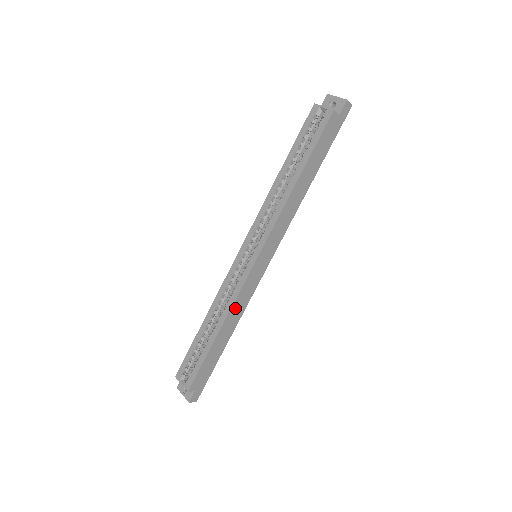
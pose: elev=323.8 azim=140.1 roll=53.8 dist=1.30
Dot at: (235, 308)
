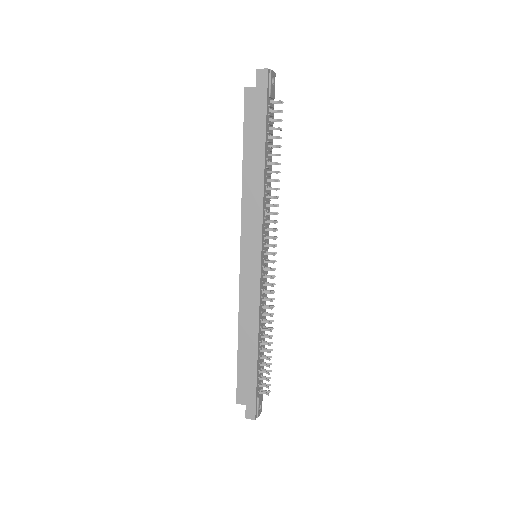
Dot at: (244, 312)
